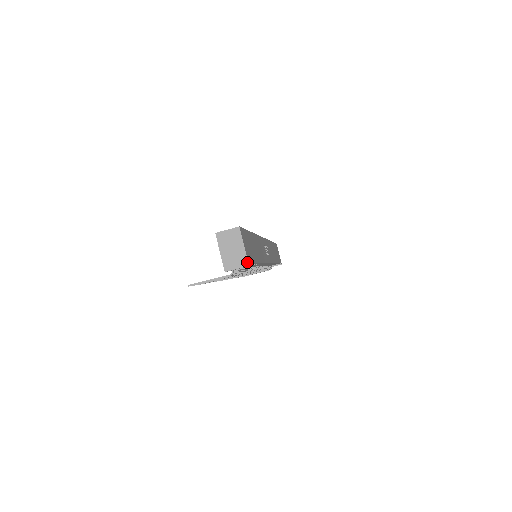
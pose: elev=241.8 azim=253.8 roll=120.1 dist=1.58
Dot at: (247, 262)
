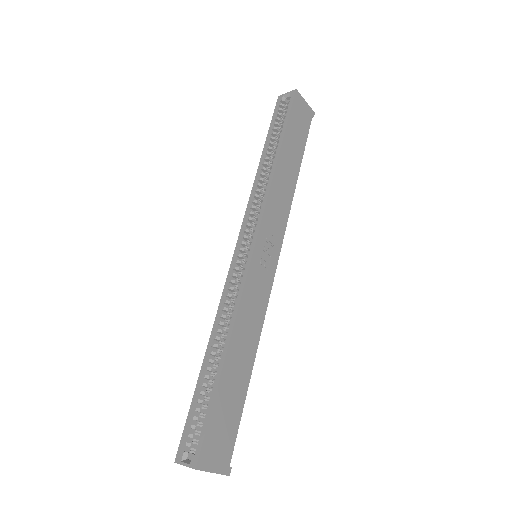
Dot at: occluded
